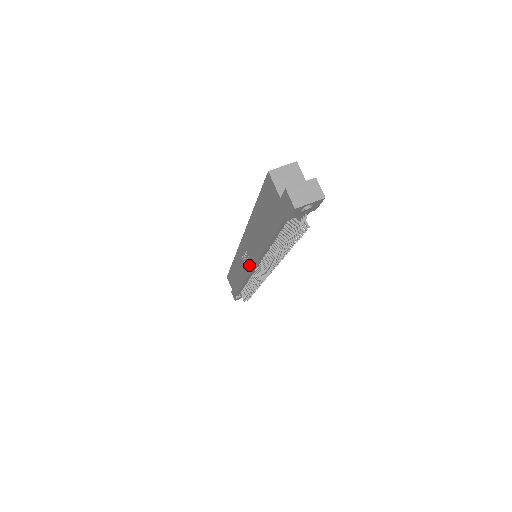
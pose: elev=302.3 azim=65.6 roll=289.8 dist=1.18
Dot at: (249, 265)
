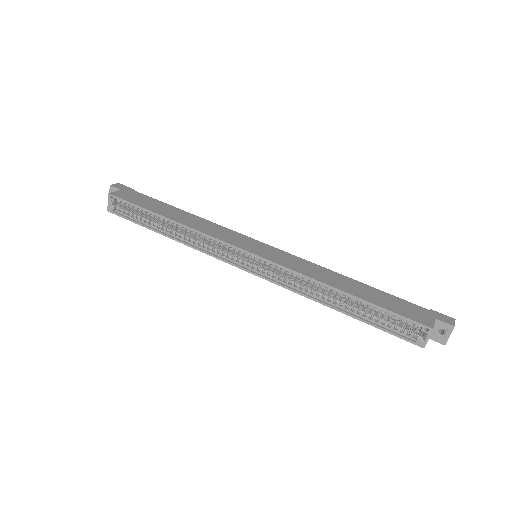
Dot at: occluded
